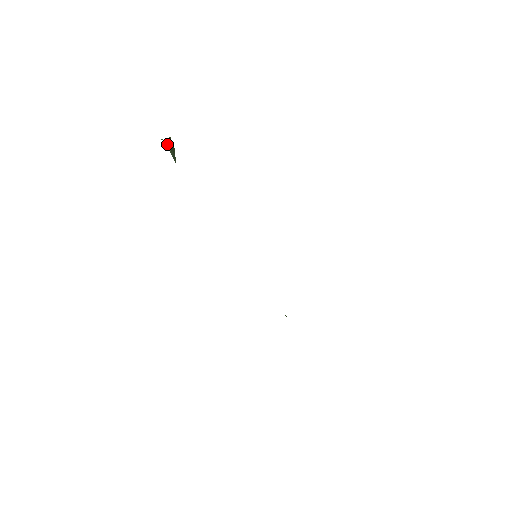
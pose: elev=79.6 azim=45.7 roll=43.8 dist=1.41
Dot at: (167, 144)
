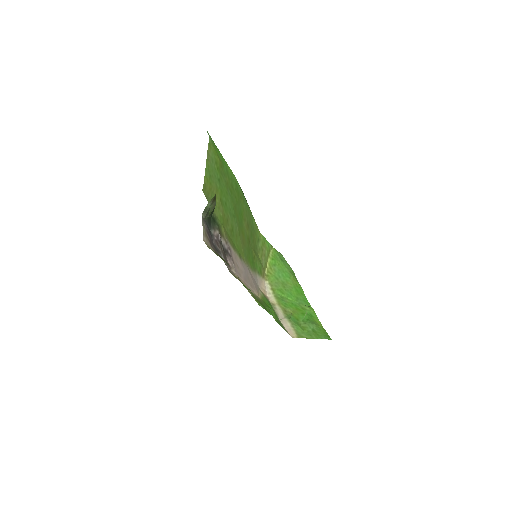
Dot at: (207, 214)
